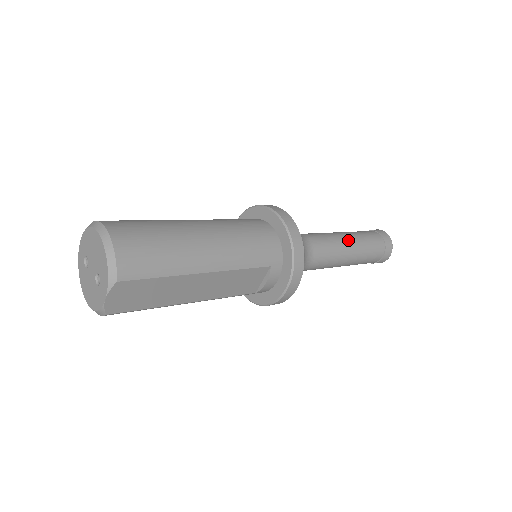
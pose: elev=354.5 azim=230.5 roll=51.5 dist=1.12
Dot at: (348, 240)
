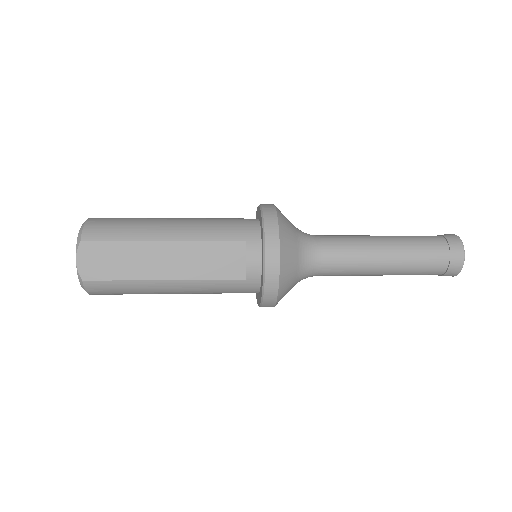
Dot at: (379, 237)
